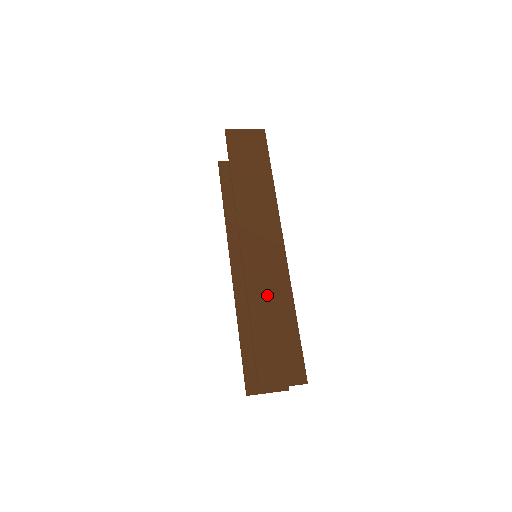
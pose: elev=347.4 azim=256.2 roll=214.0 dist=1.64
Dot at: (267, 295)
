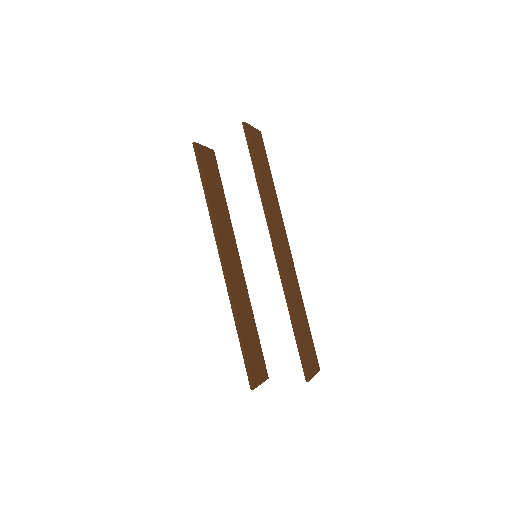
Dot at: (295, 297)
